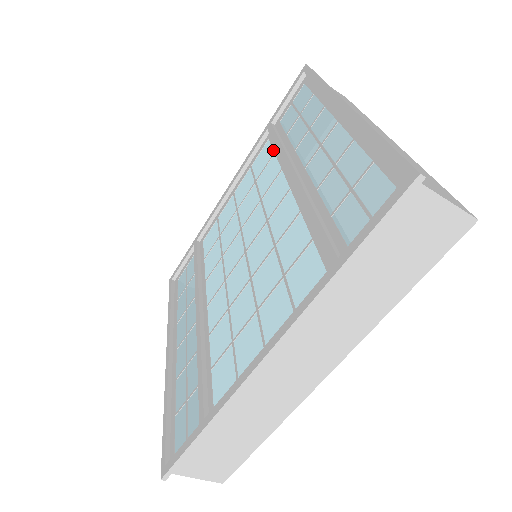
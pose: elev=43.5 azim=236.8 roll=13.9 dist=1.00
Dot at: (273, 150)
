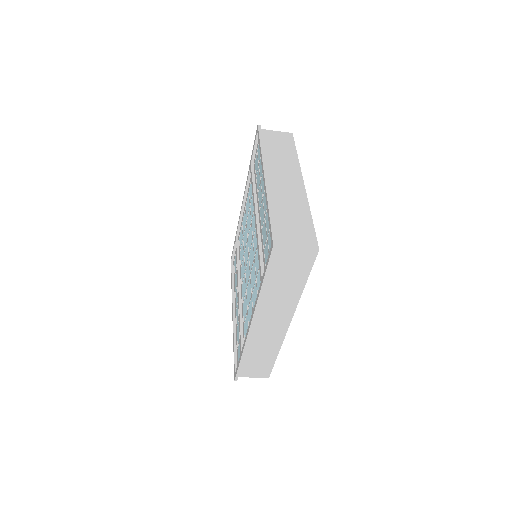
Dot at: occluded
